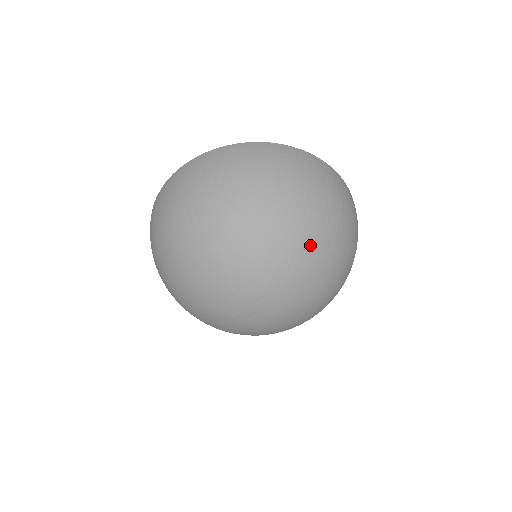
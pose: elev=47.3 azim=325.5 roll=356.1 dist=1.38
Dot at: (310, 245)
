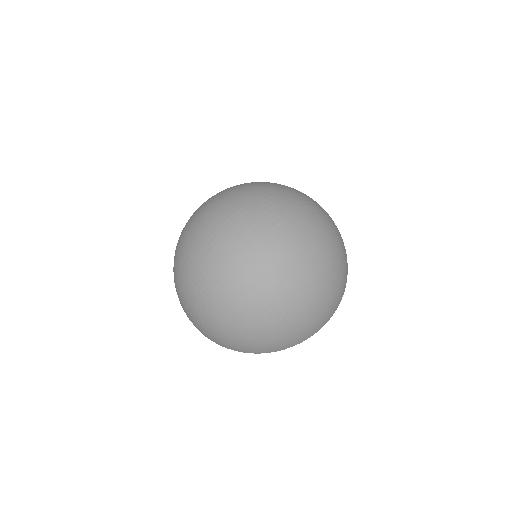
Dot at: (299, 200)
